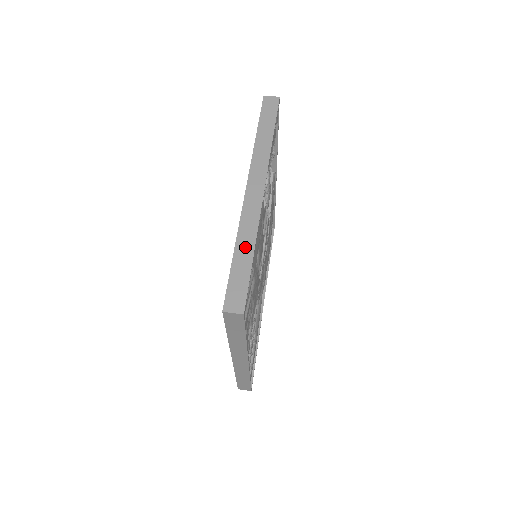
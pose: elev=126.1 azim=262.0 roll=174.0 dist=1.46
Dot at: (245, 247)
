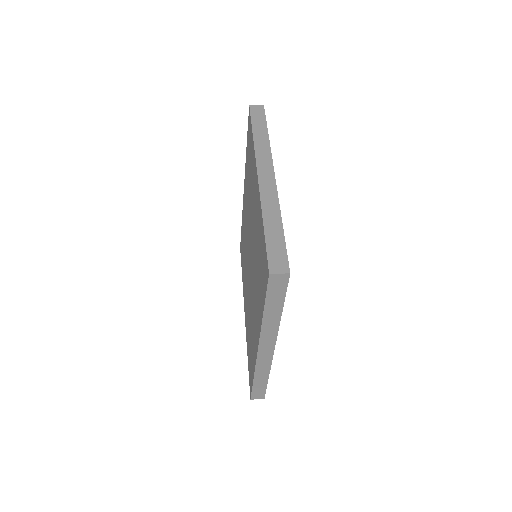
Dot at: occluded
